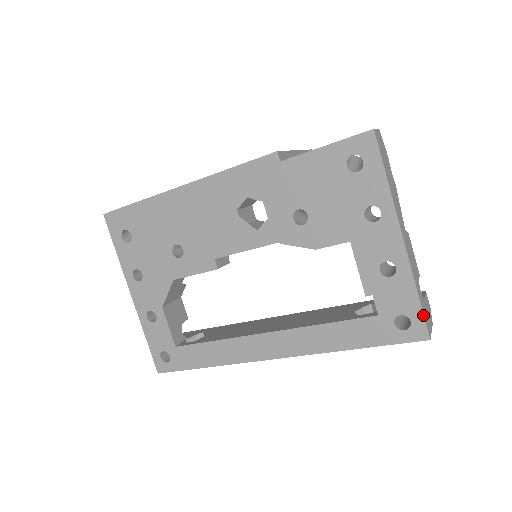
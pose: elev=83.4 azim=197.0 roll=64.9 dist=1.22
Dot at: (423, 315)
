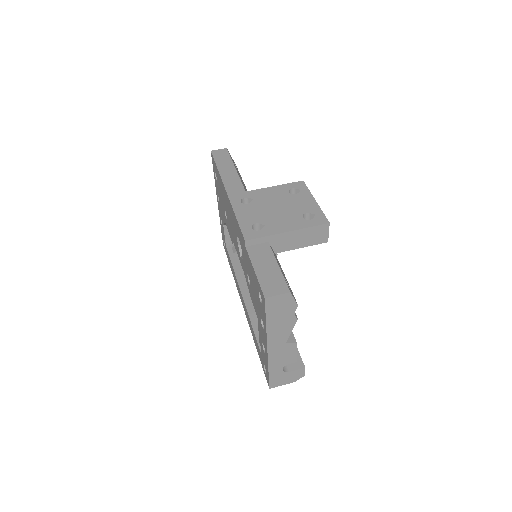
Dot at: (269, 379)
